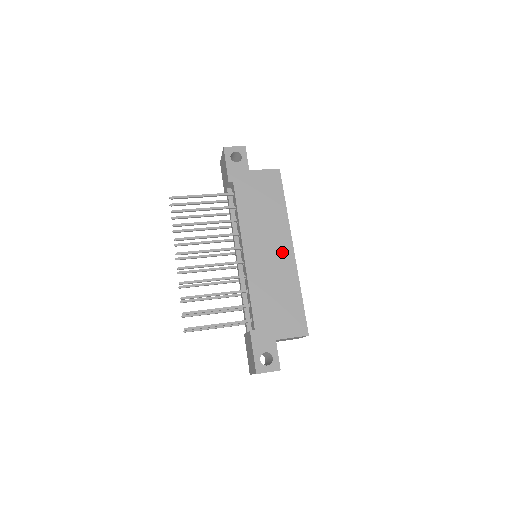
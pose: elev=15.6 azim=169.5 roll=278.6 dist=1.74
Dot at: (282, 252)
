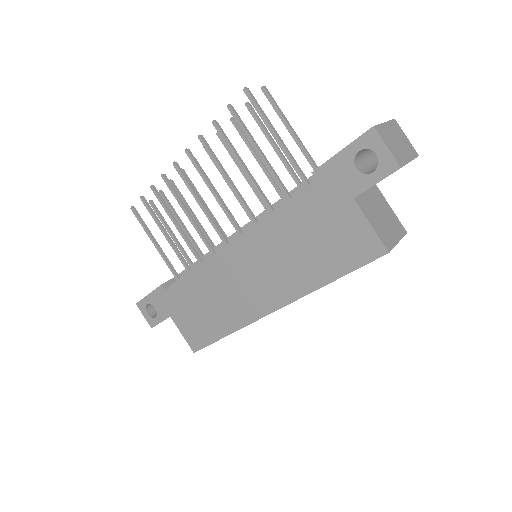
Dot at: (258, 298)
